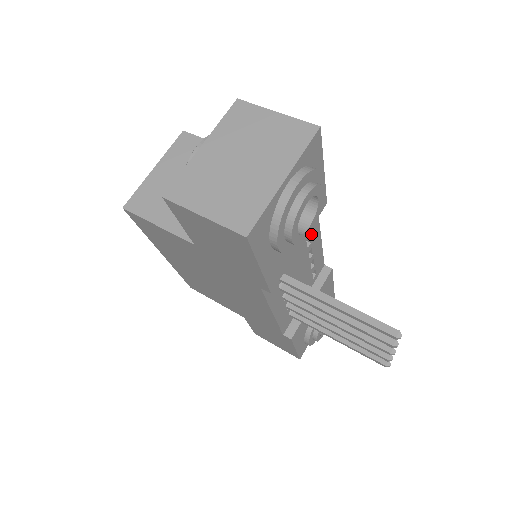
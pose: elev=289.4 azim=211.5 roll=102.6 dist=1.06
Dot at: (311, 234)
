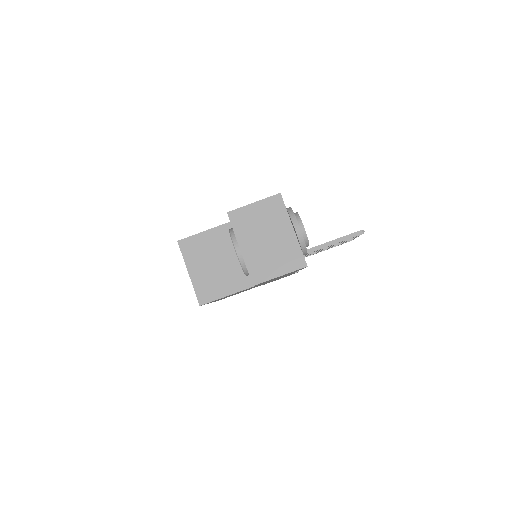
Dot at: occluded
